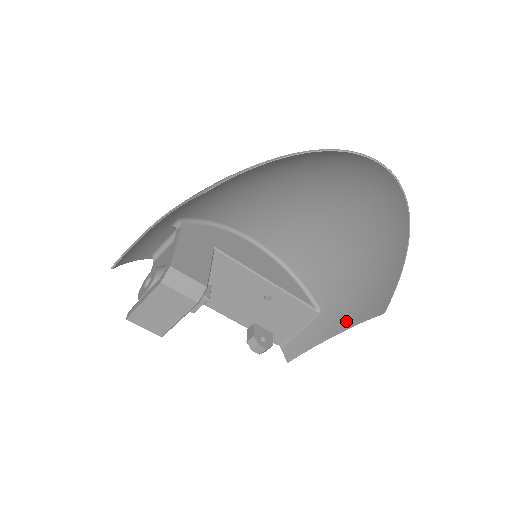
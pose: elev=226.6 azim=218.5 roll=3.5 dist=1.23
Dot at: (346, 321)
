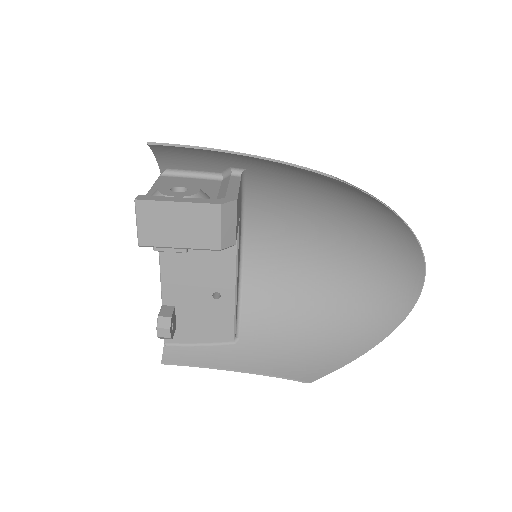
Dot at: (260, 366)
